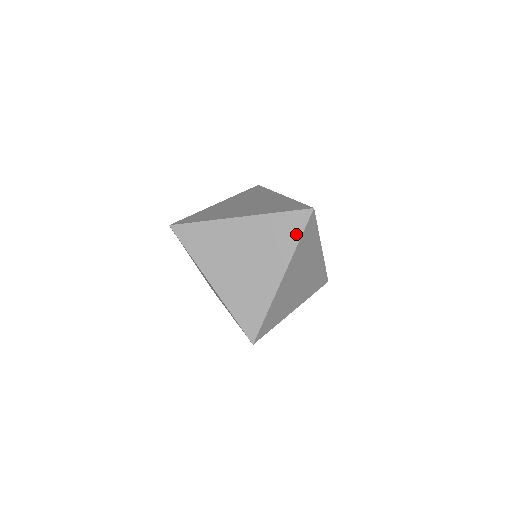
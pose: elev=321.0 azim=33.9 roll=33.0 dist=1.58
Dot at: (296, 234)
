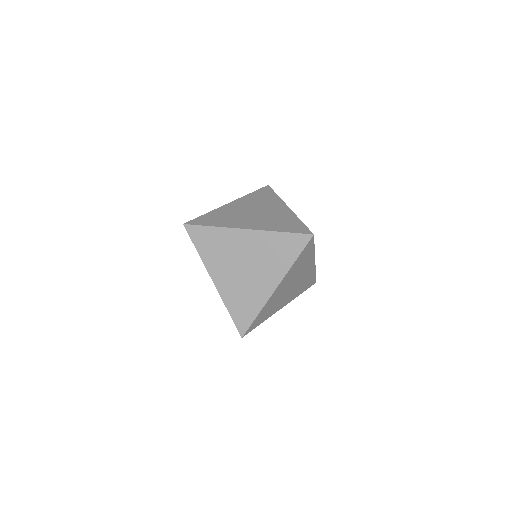
Dot at: (294, 254)
